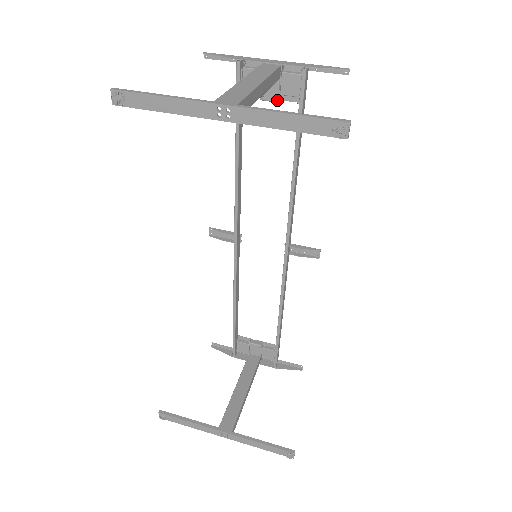
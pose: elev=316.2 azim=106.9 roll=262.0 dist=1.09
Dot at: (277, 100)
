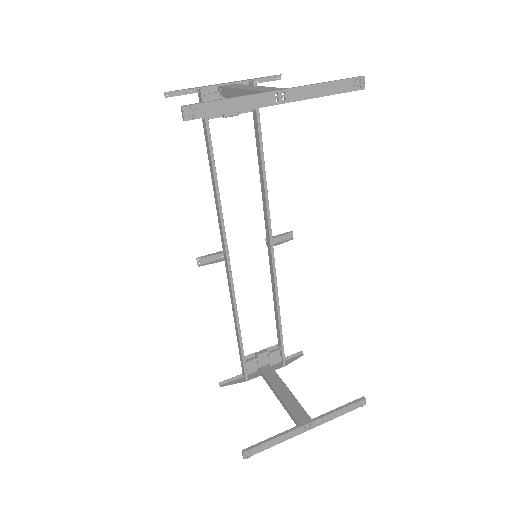
Dot at: (238, 113)
